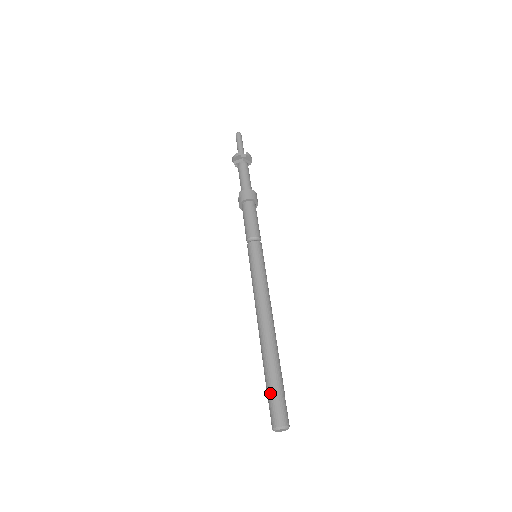
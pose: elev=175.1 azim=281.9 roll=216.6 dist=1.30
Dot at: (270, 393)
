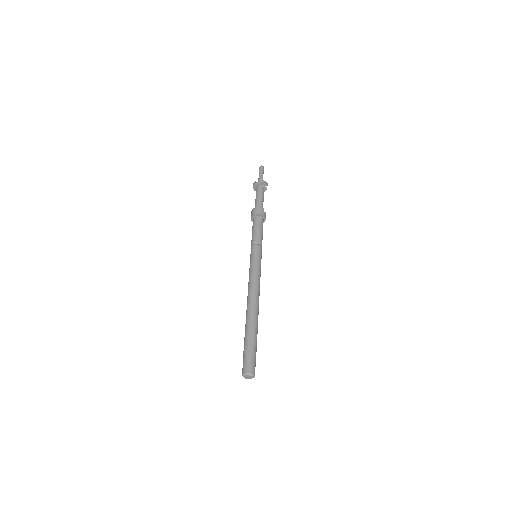
Dot at: (243, 351)
